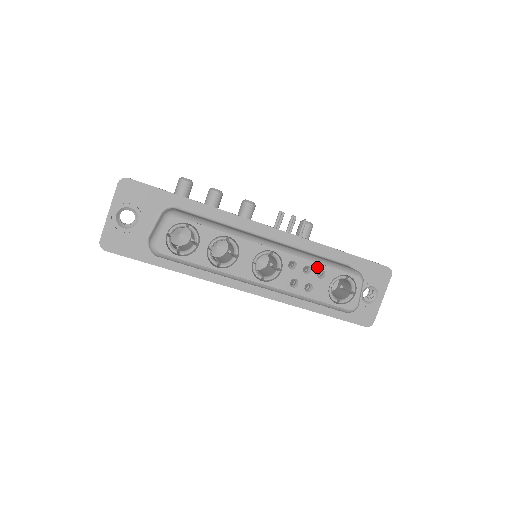
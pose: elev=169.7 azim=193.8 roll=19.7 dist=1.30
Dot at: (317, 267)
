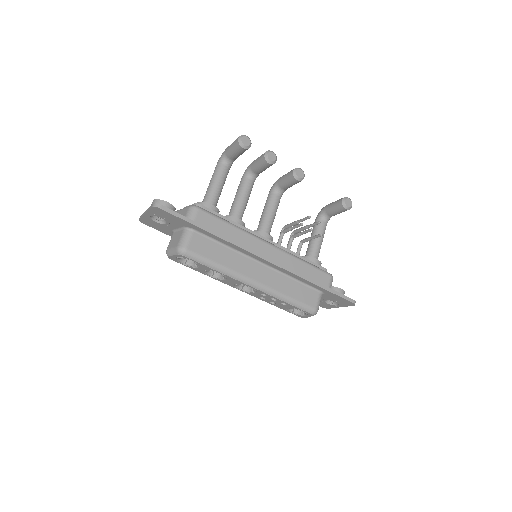
Dot at: (282, 301)
